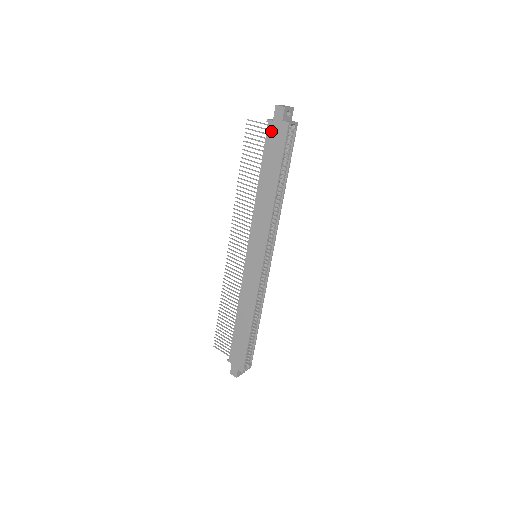
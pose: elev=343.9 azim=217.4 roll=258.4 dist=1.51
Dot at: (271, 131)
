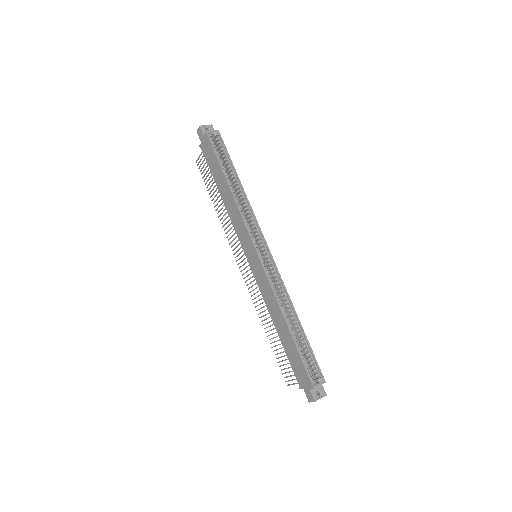
Dot at: (204, 150)
